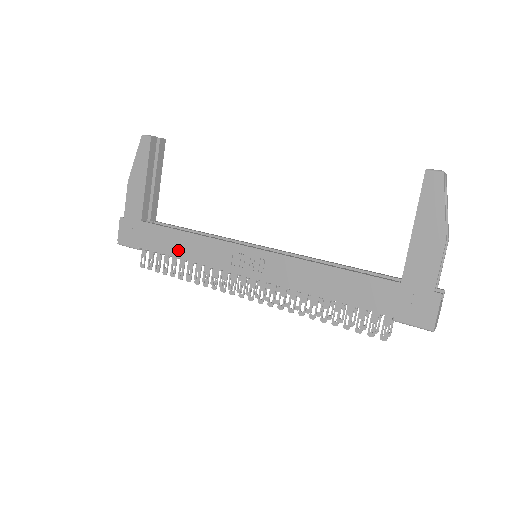
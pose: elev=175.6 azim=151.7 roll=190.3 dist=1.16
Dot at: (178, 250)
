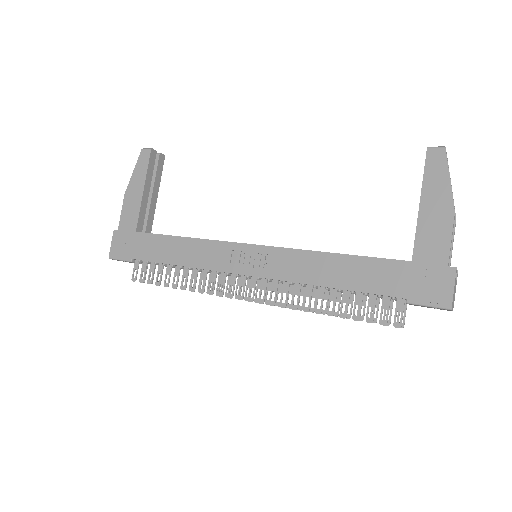
Dot at: (173, 256)
